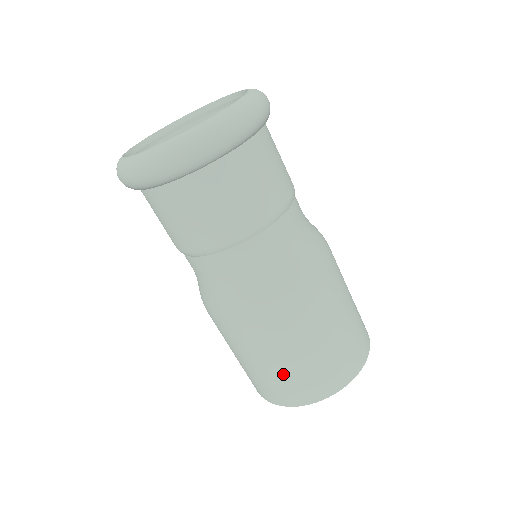
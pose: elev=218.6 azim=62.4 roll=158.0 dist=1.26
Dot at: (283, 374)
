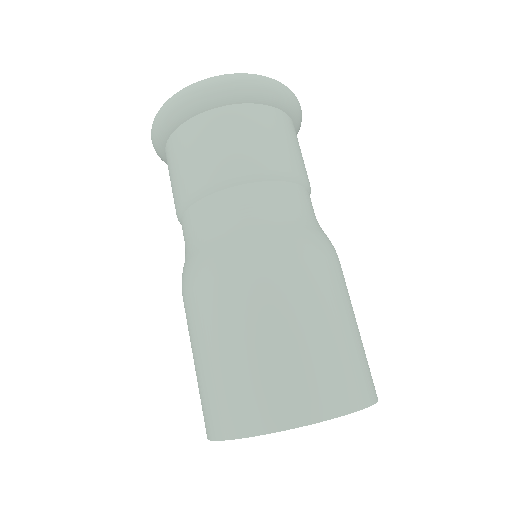
Dot at: (197, 380)
